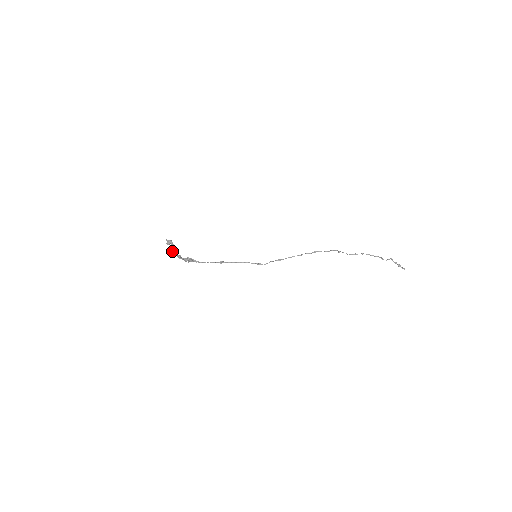
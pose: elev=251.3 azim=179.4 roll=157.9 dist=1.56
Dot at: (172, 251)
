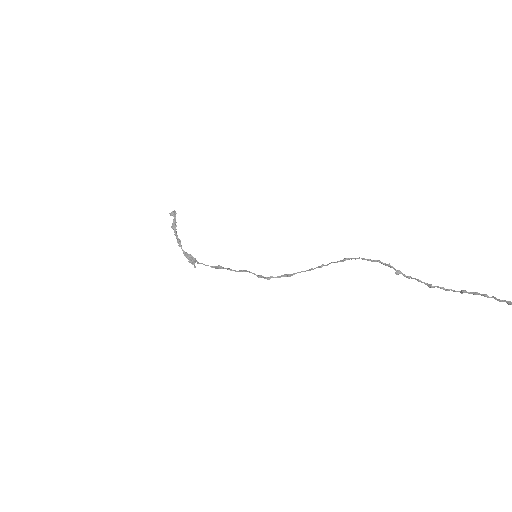
Dot at: (172, 227)
